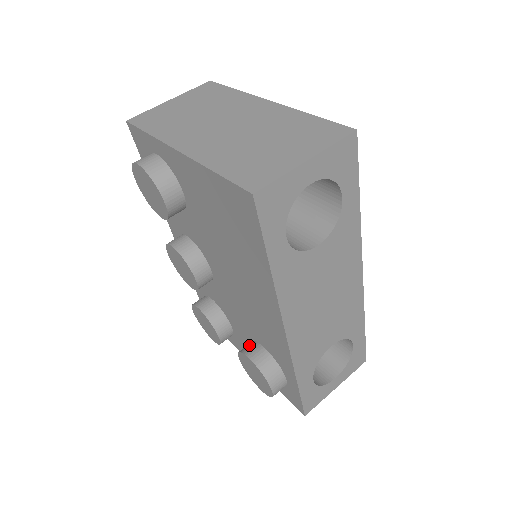
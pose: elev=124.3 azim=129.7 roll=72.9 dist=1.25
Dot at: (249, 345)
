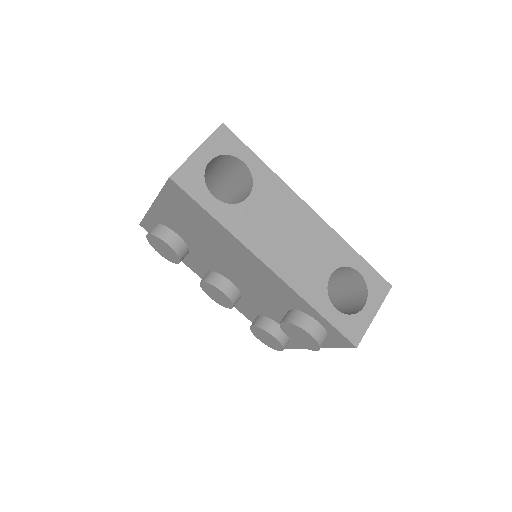
Dot at: occluded
